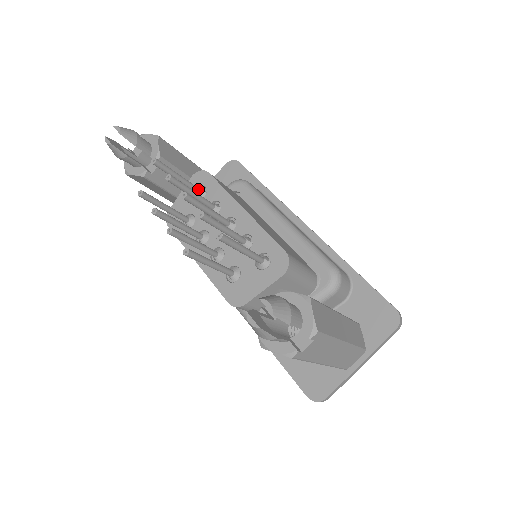
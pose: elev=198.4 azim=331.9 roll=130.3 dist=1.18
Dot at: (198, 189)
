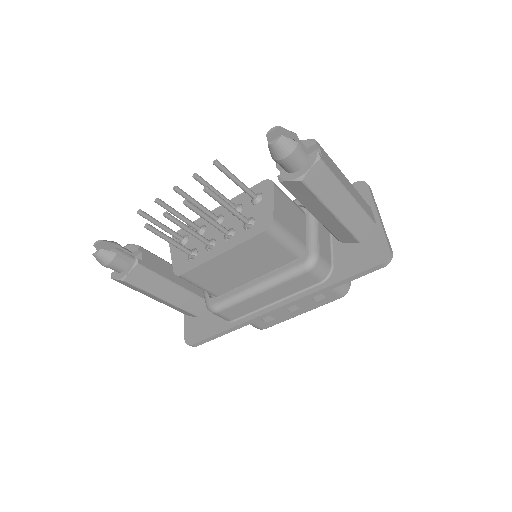
Dot at: (180, 235)
